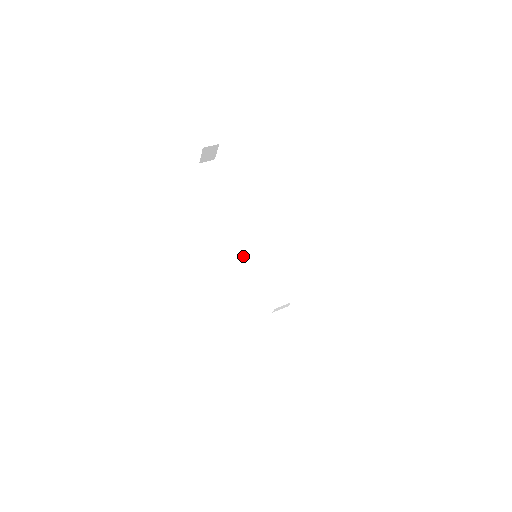
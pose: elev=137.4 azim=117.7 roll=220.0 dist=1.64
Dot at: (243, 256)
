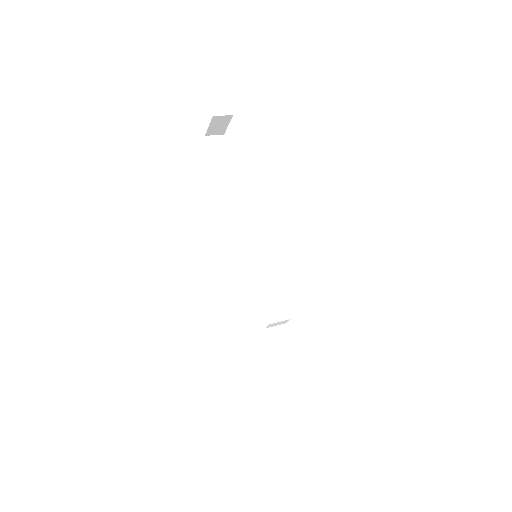
Dot at: (240, 254)
